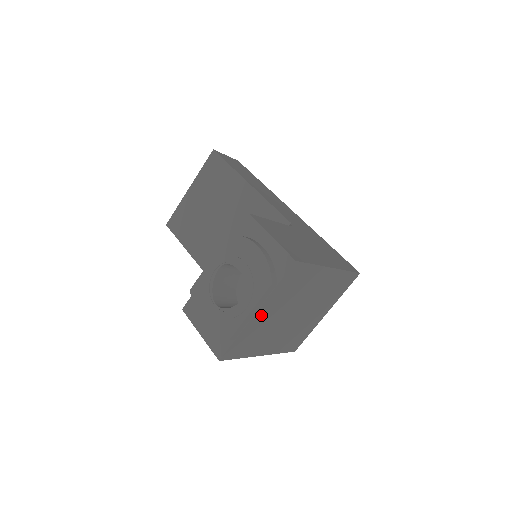
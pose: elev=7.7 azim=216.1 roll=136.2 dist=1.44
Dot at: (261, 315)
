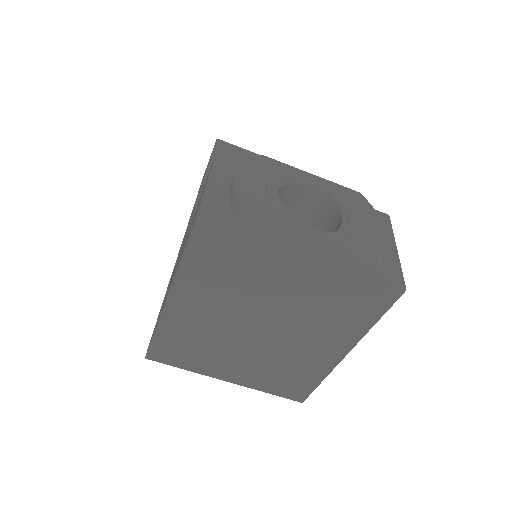
Dot at: (293, 267)
